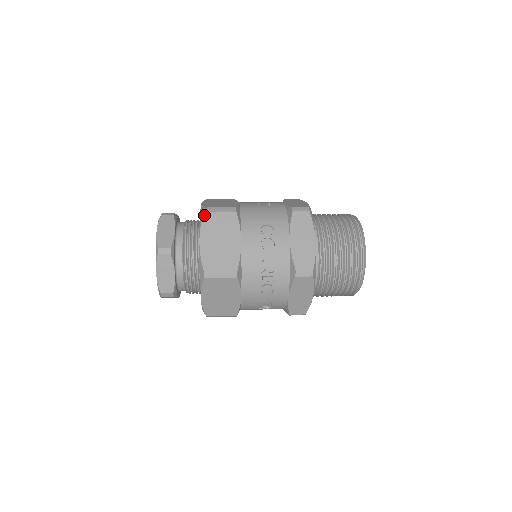
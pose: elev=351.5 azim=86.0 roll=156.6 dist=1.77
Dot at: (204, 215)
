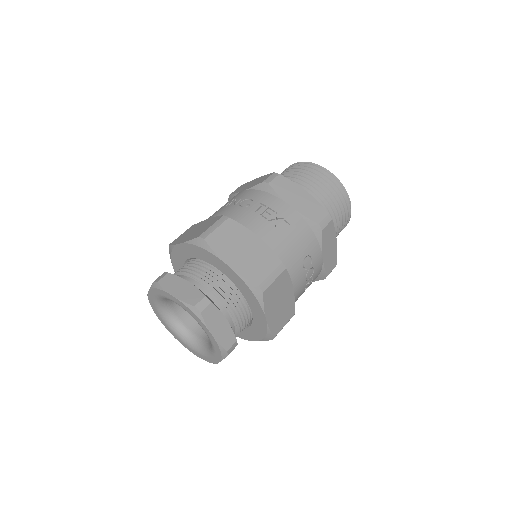
Dot at: (264, 295)
